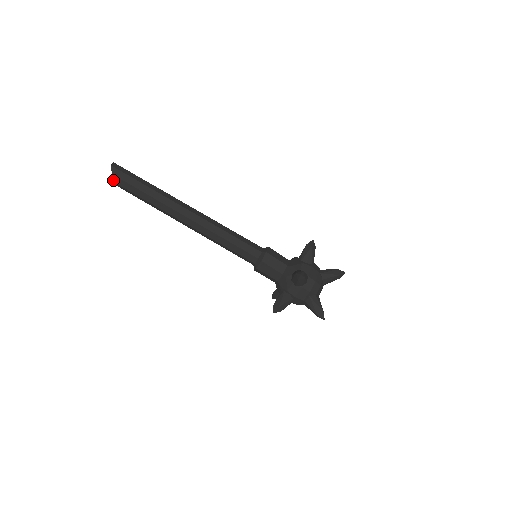
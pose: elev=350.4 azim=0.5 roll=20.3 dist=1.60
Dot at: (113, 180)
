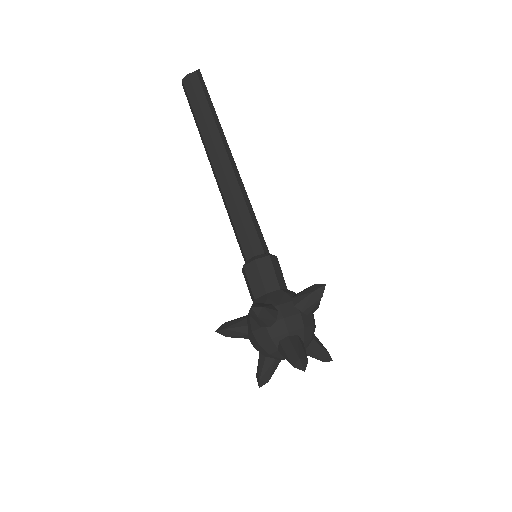
Dot at: (190, 75)
